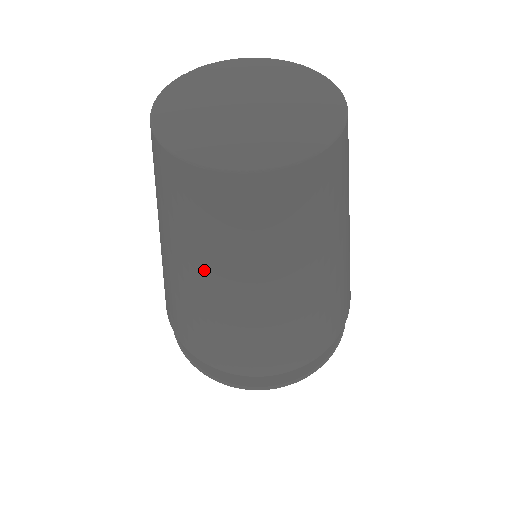
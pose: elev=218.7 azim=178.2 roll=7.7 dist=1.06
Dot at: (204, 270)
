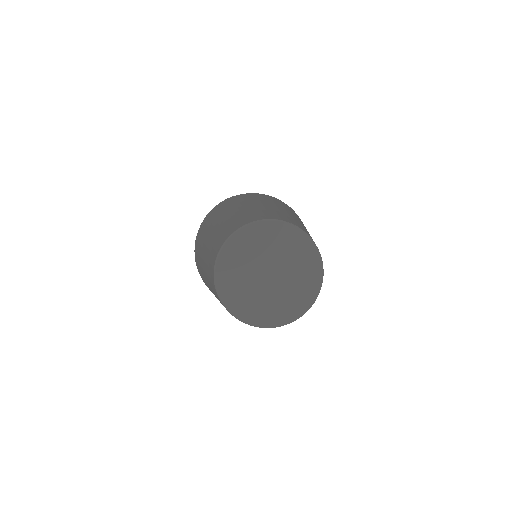
Dot at: (209, 286)
